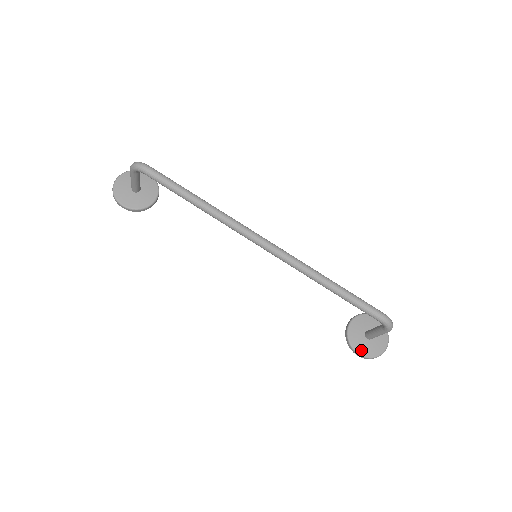
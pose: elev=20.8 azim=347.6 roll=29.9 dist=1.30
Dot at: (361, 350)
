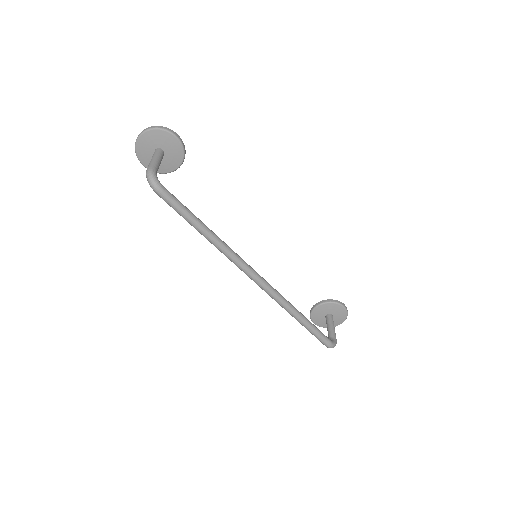
Dot at: (316, 322)
